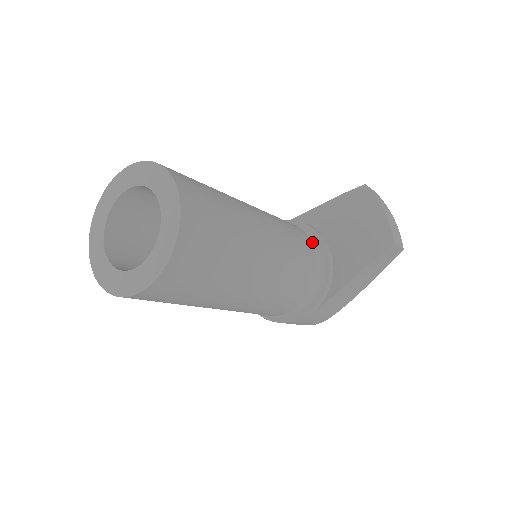
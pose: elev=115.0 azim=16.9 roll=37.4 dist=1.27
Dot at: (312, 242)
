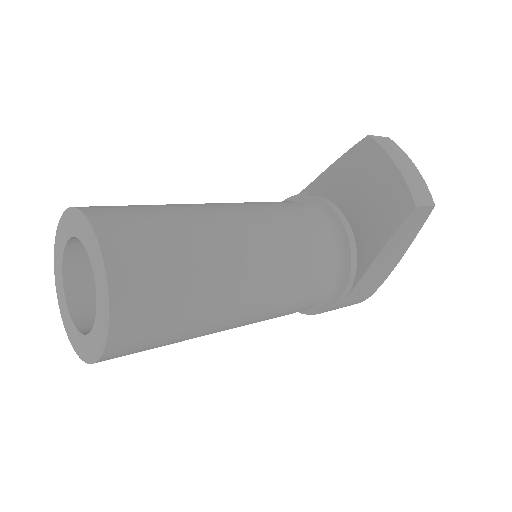
Dot at: (325, 218)
